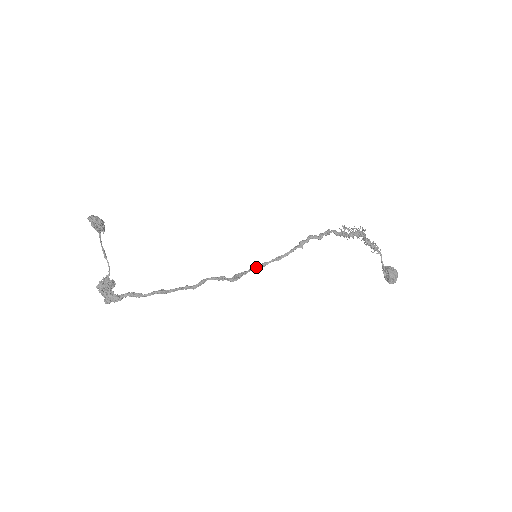
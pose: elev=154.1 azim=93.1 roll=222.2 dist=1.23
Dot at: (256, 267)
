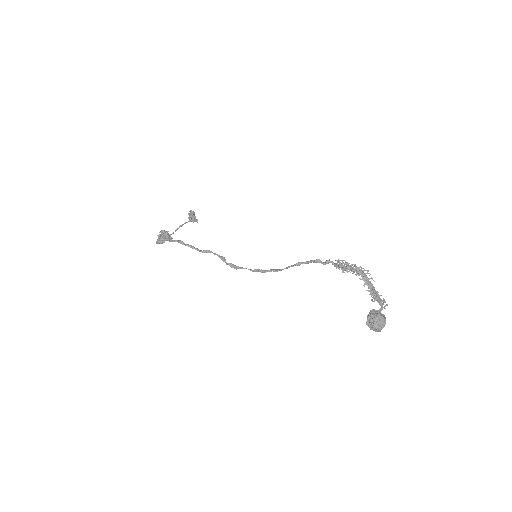
Dot at: (255, 270)
